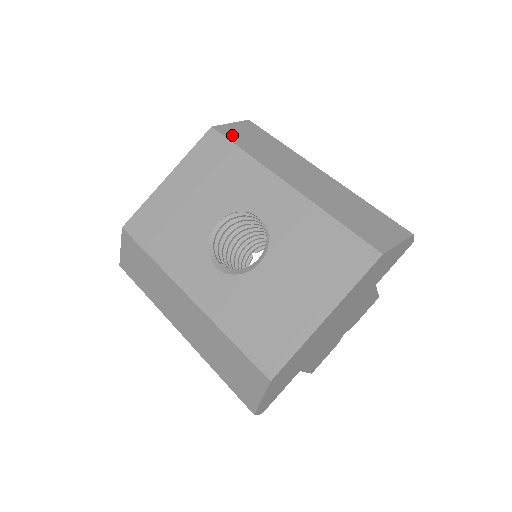
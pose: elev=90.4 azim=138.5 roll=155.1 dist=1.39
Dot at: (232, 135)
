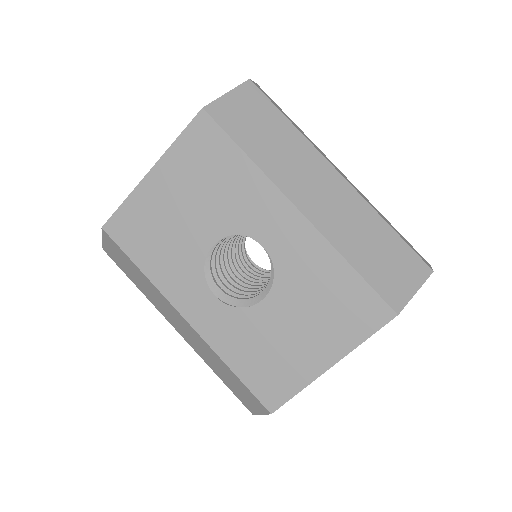
Dot at: (230, 122)
